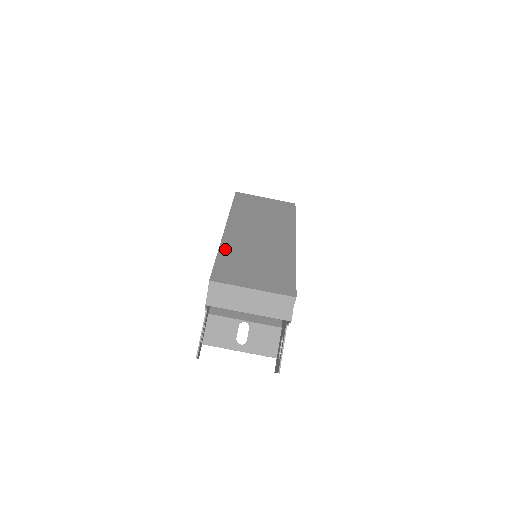
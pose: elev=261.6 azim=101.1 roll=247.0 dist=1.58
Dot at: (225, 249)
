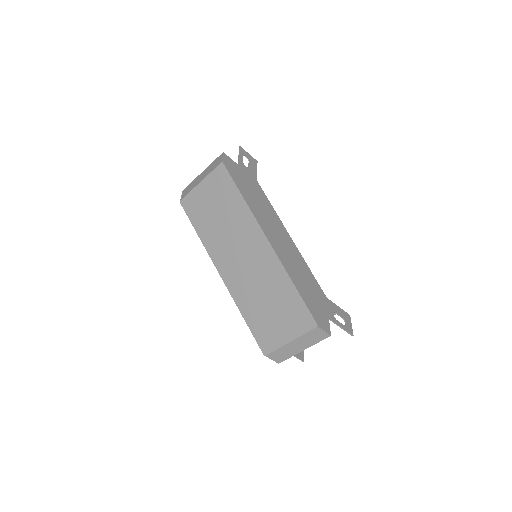
Dot at: (243, 308)
